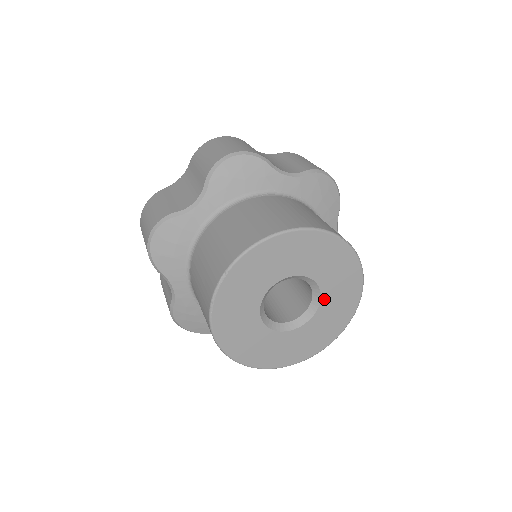
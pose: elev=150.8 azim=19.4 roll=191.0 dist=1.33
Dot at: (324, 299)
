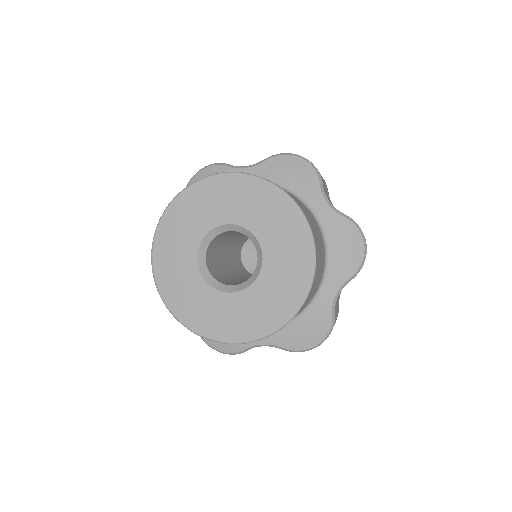
Dot at: (264, 244)
